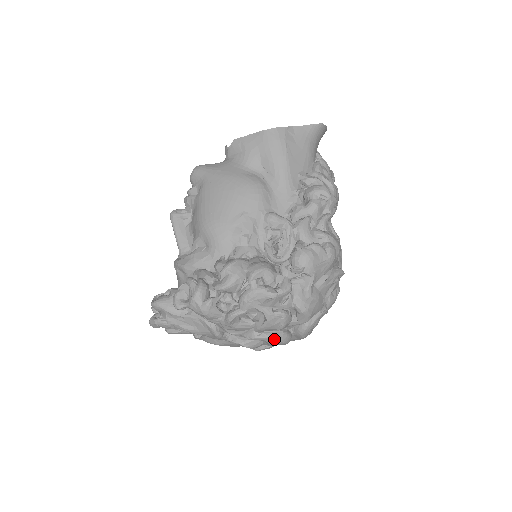
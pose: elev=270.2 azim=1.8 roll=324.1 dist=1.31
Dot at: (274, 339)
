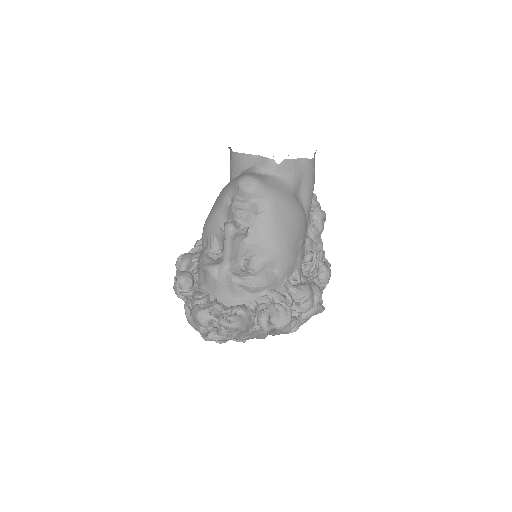
Dot at: occluded
